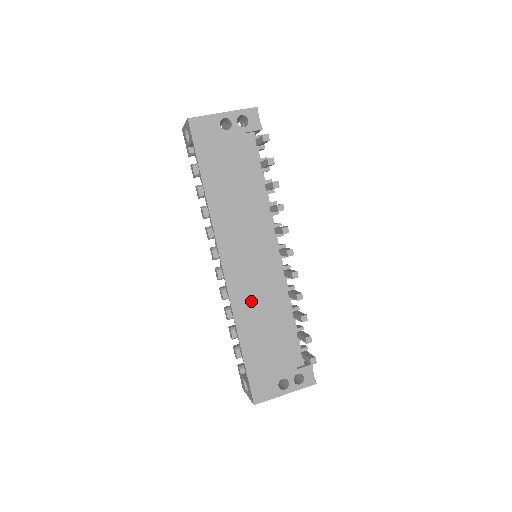
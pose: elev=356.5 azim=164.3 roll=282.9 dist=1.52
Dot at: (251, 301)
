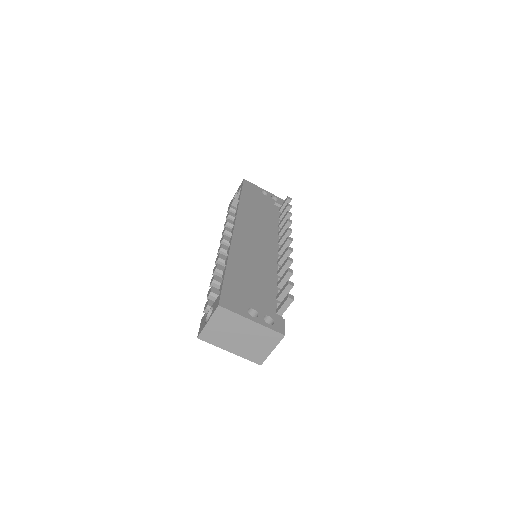
Dot at: (247, 253)
